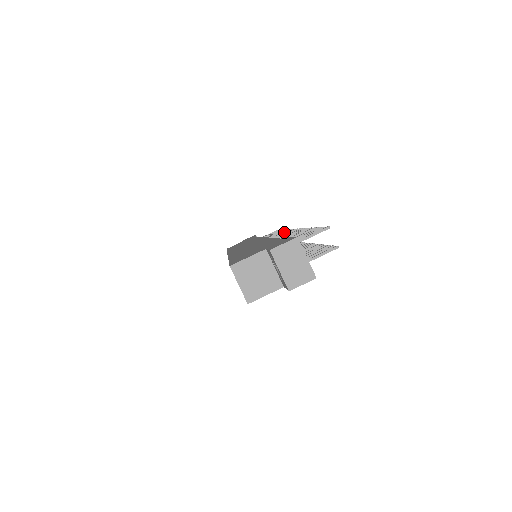
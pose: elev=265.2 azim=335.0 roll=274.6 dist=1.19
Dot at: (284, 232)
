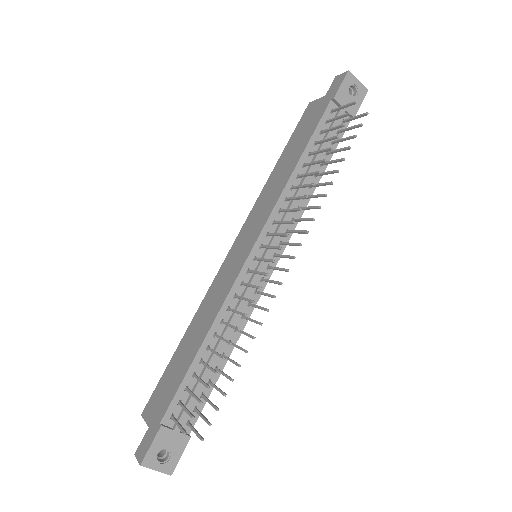
Dot at: (279, 235)
